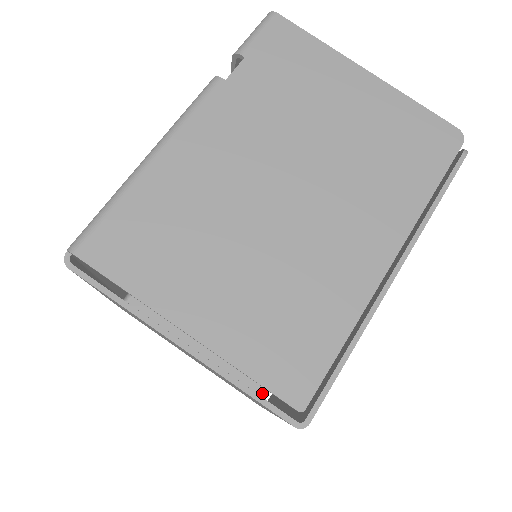
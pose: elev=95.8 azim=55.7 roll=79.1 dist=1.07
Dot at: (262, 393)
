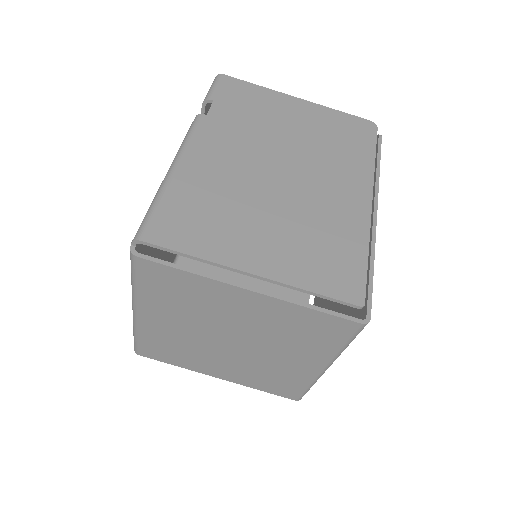
Dot at: occluded
